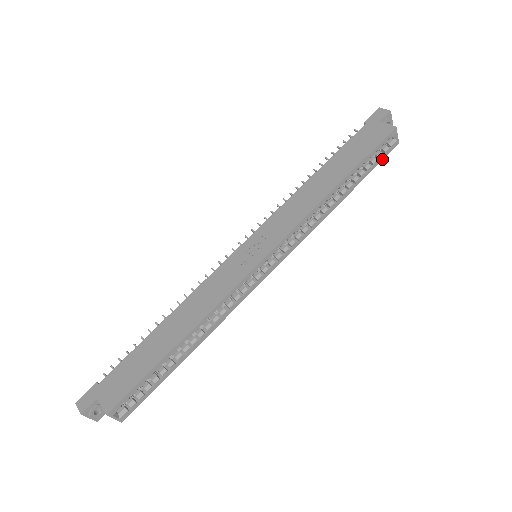
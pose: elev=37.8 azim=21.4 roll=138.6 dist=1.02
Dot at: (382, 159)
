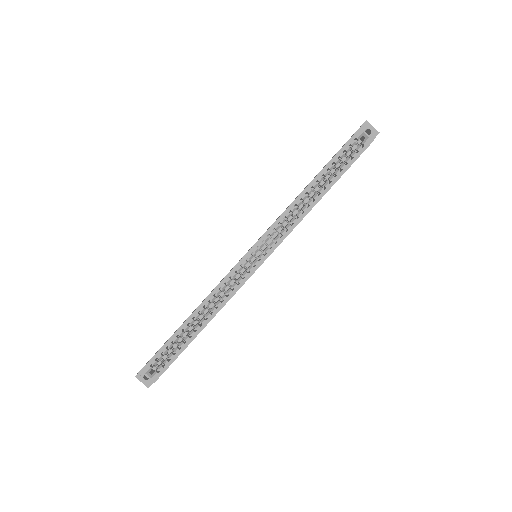
Dot at: (358, 157)
